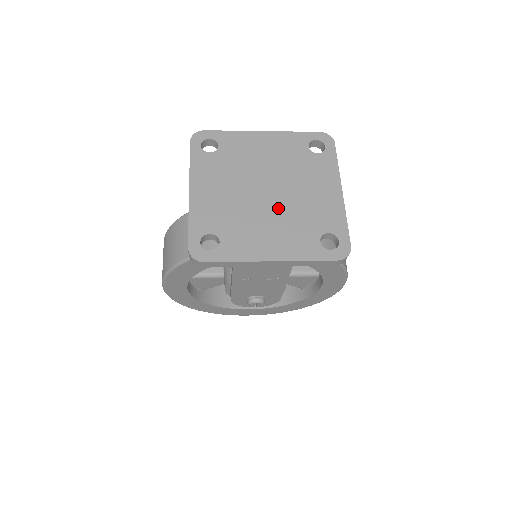
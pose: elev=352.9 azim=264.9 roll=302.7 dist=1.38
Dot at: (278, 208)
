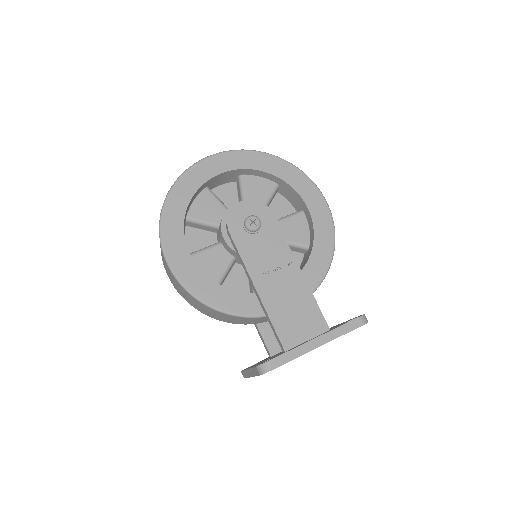
Dot at: occluded
